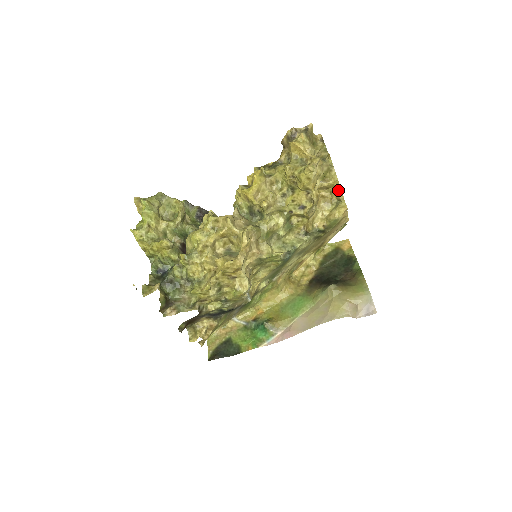
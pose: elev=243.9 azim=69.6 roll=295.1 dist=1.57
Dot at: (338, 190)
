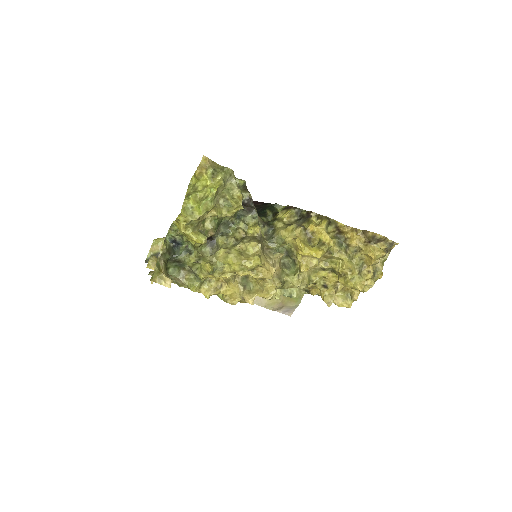
Dot at: (358, 292)
